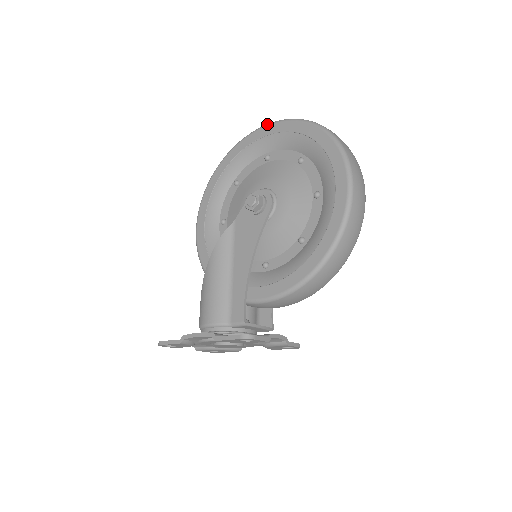
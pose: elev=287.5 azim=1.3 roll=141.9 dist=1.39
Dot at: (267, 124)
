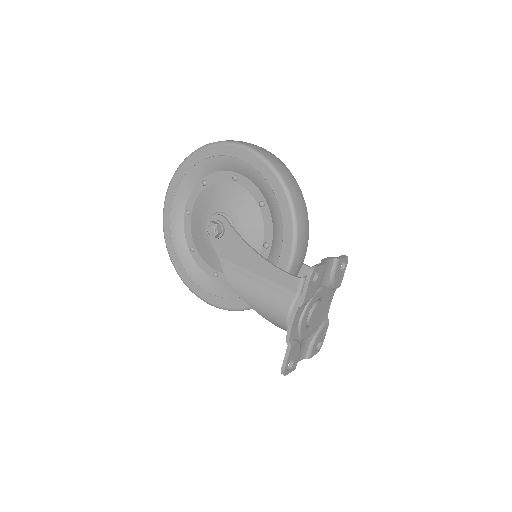
Dot at: (164, 201)
